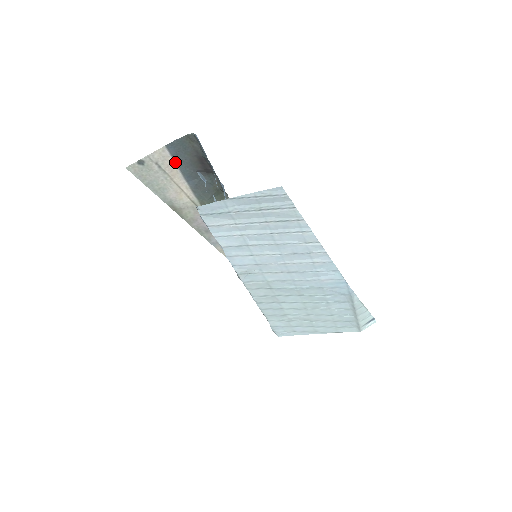
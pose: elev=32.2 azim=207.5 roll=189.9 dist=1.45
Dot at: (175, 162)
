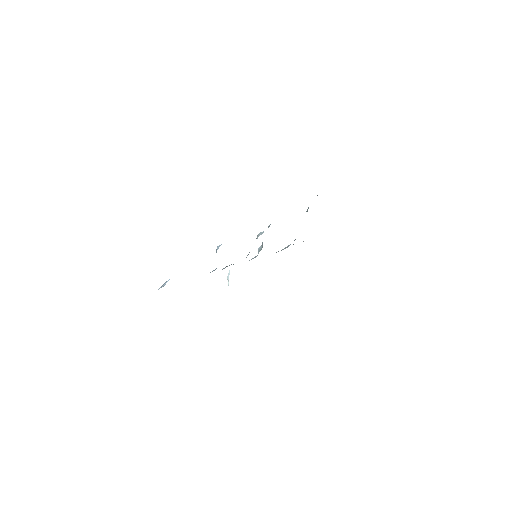
Dot at: occluded
